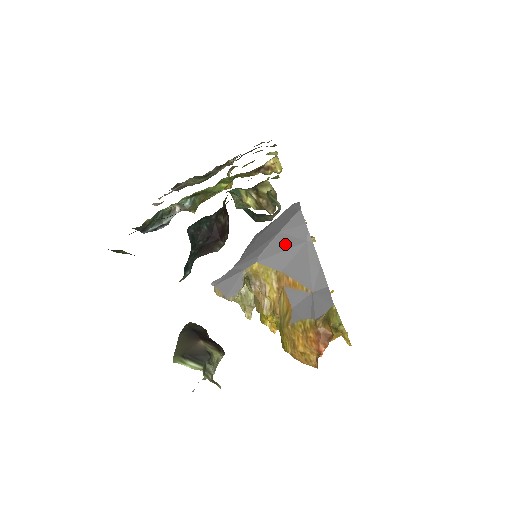
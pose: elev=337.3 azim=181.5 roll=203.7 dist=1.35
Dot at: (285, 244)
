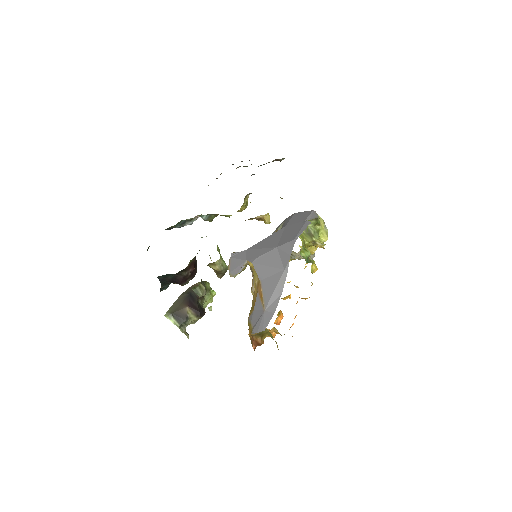
Dot at: (273, 261)
